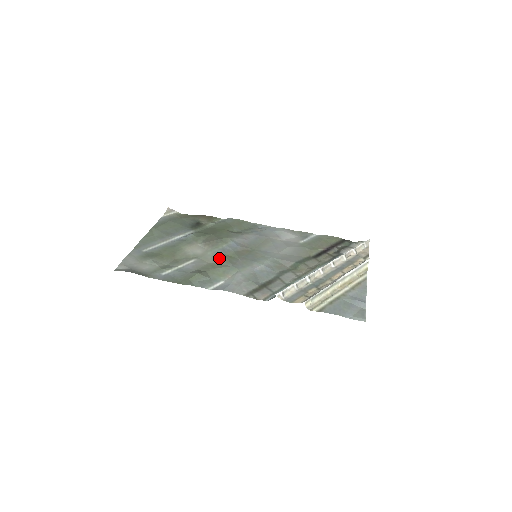
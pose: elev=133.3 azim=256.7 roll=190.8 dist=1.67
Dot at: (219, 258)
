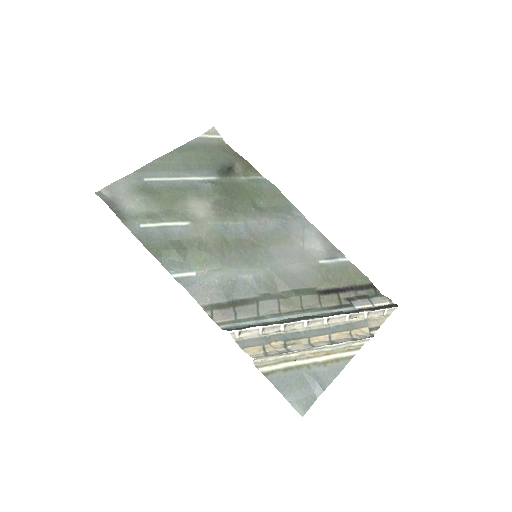
Dot at: (214, 237)
